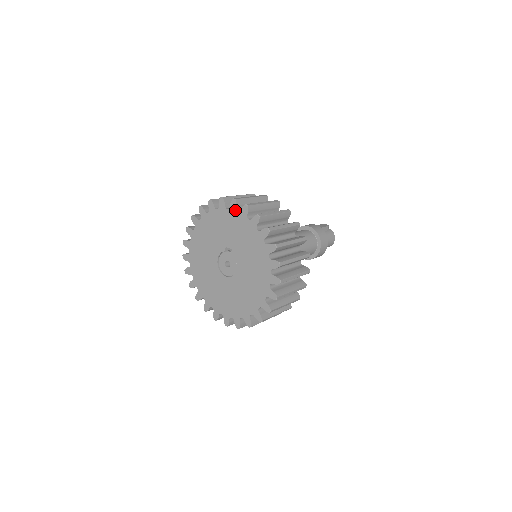
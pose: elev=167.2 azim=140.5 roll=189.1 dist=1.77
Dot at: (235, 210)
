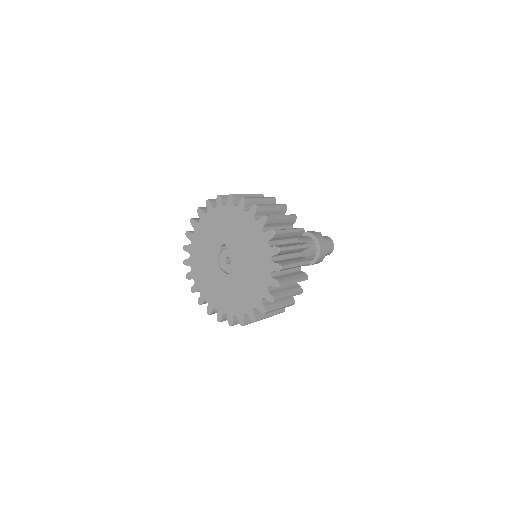
Dot at: (212, 208)
